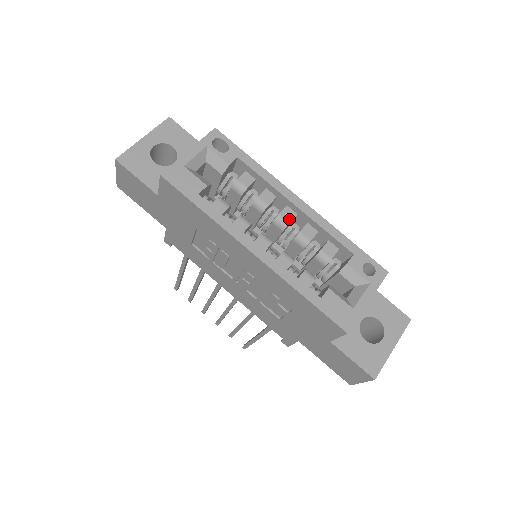
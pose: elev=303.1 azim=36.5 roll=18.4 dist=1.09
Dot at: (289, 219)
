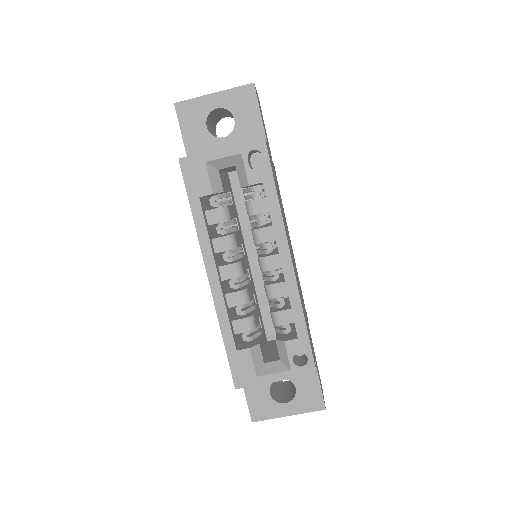
Dot at: (271, 267)
